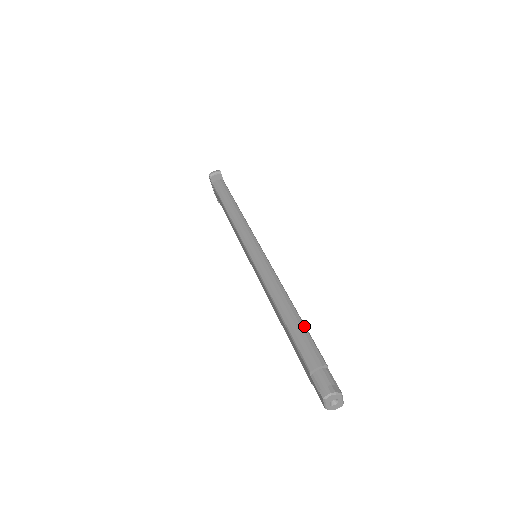
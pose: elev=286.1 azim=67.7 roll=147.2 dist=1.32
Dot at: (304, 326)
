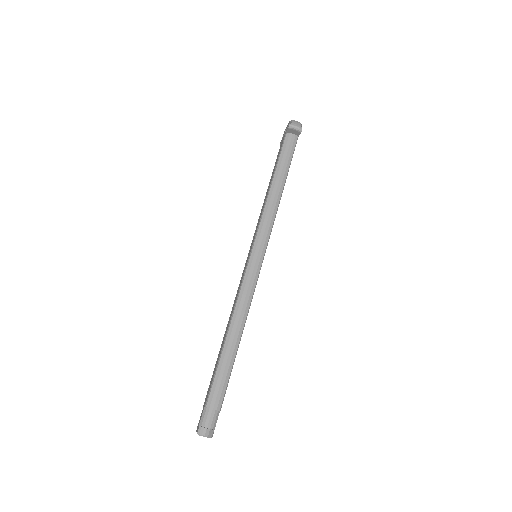
Dot at: (232, 366)
